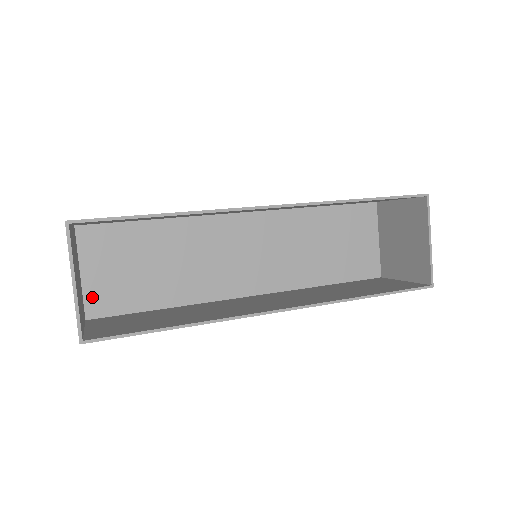
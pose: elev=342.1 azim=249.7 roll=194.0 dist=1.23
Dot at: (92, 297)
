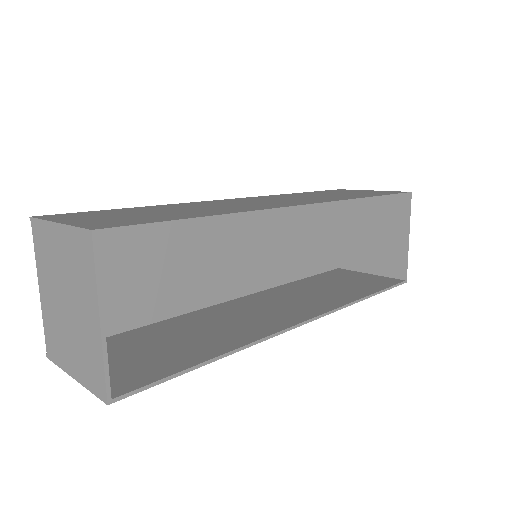
Dot at: occluded
